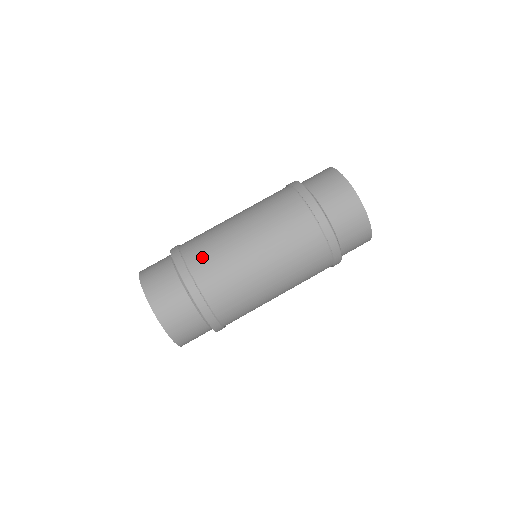
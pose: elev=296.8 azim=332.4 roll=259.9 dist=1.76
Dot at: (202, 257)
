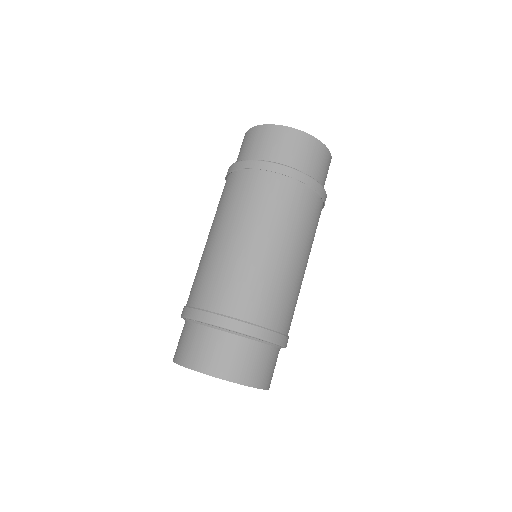
Dot at: (225, 294)
